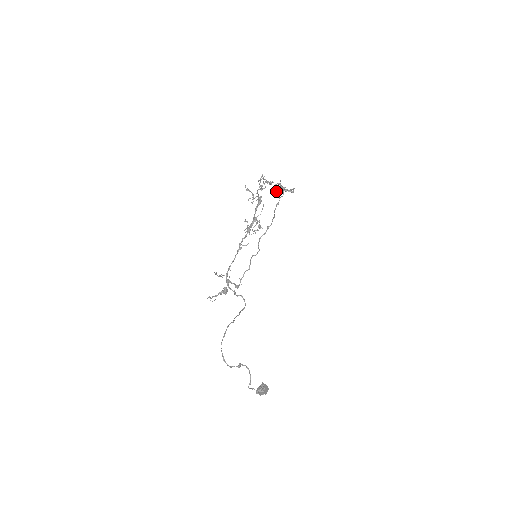
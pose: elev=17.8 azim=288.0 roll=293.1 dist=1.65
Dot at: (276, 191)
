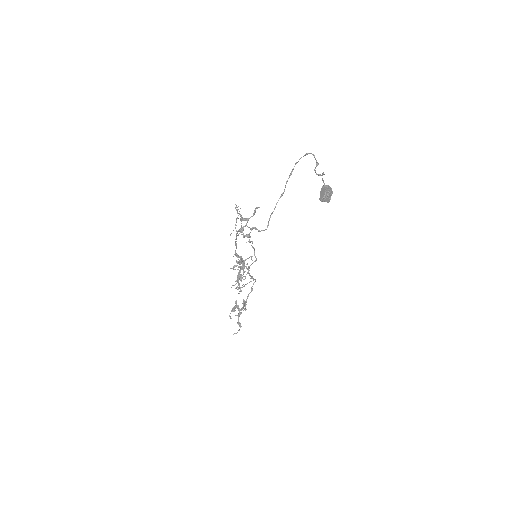
Dot at: (233, 309)
